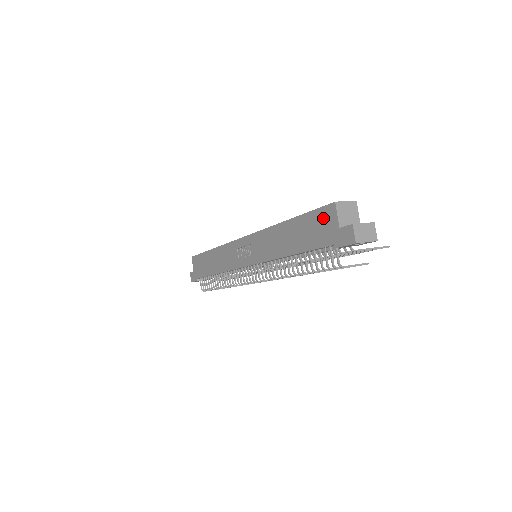
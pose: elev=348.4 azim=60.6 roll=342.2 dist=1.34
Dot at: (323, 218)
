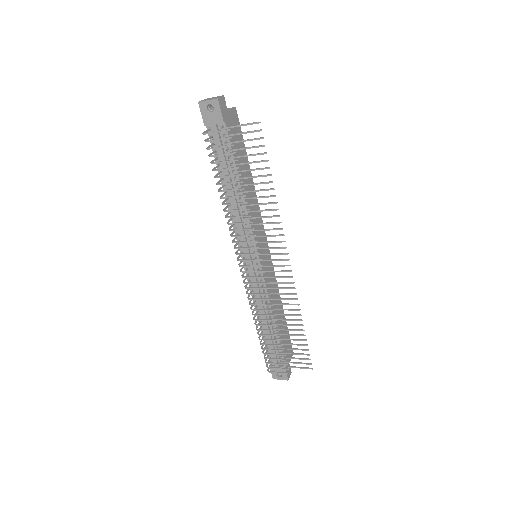
Dot at: occluded
